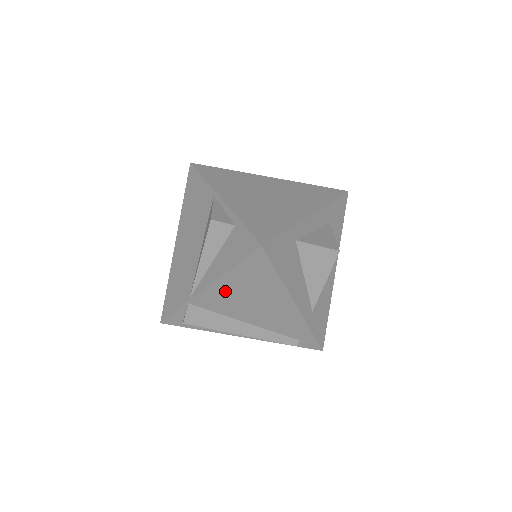
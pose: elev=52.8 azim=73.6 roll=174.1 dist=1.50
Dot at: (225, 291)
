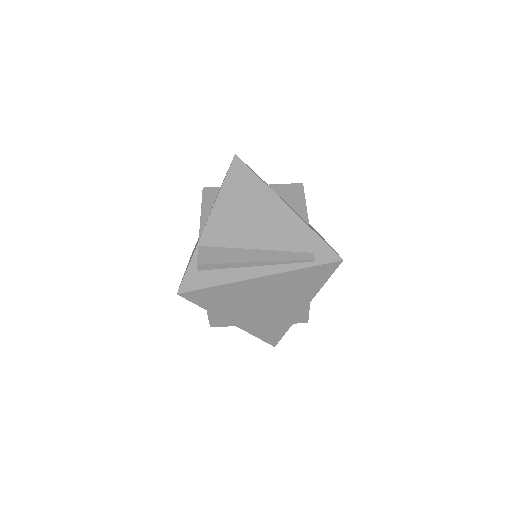
Dot at: (225, 213)
